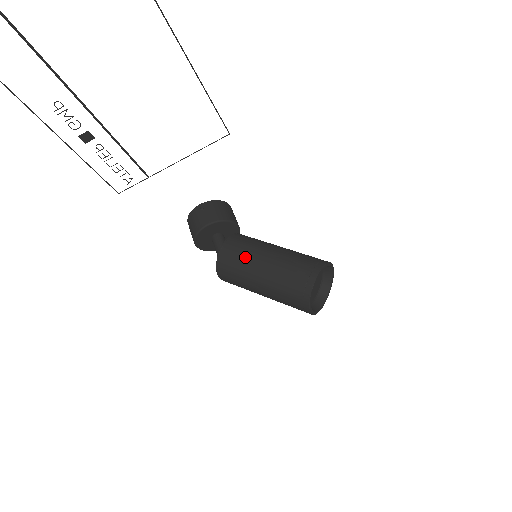
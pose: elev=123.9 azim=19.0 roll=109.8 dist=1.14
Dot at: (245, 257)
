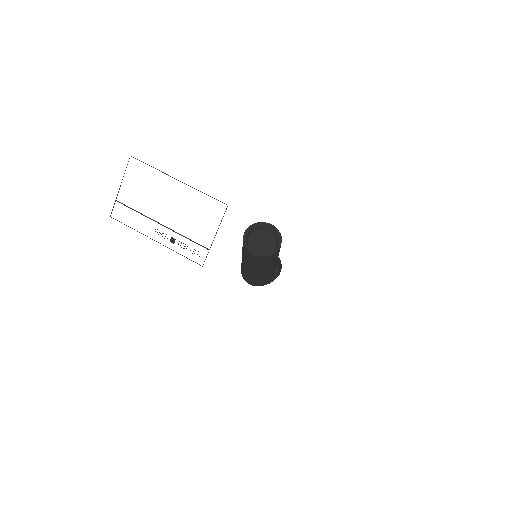
Dot at: occluded
